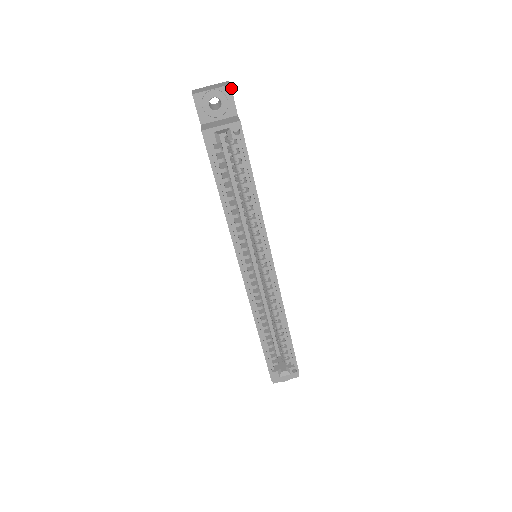
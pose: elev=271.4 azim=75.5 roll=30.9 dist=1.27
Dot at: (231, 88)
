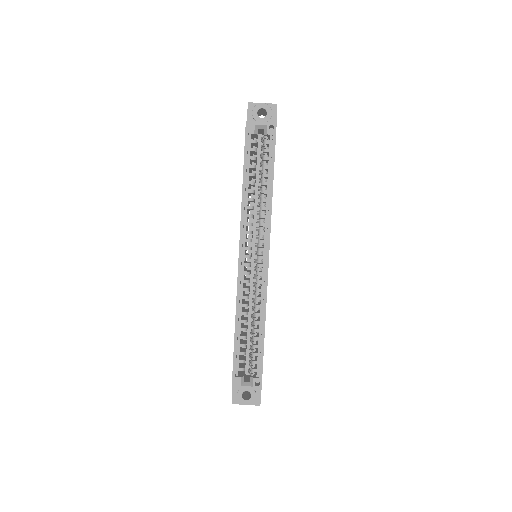
Dot at: occluded
